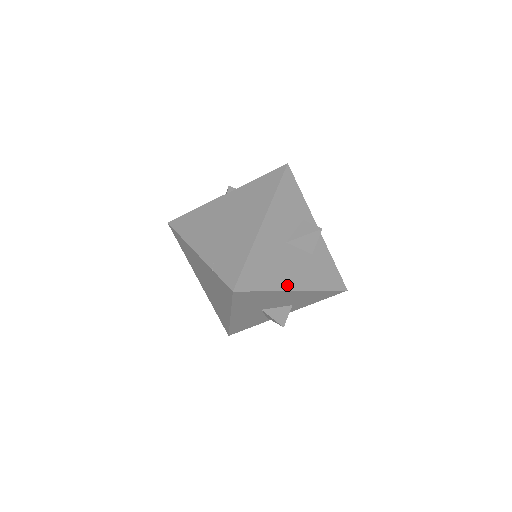
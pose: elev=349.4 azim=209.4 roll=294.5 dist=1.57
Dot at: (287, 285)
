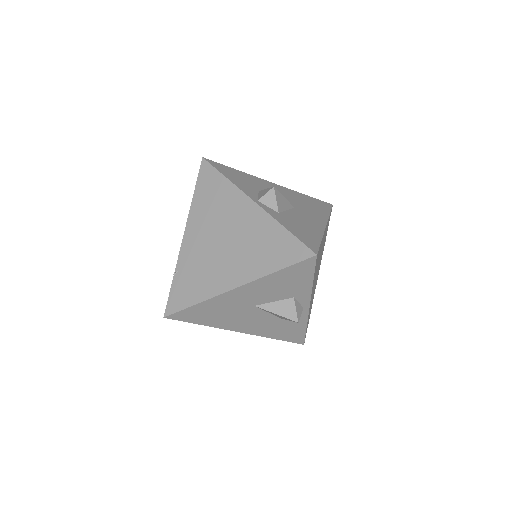
Dot at: (231, 327)
